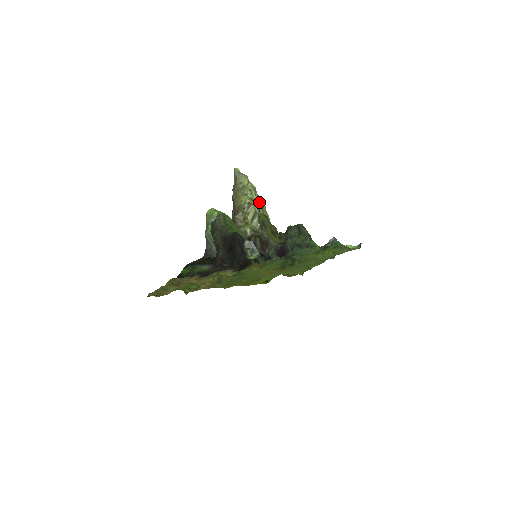
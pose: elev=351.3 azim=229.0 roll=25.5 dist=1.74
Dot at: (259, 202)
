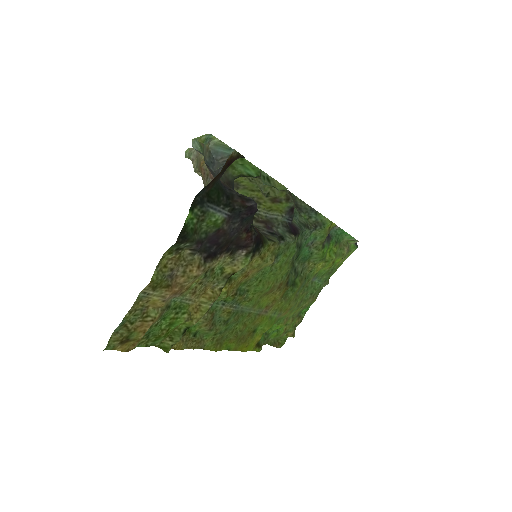
Dot at: occluded
